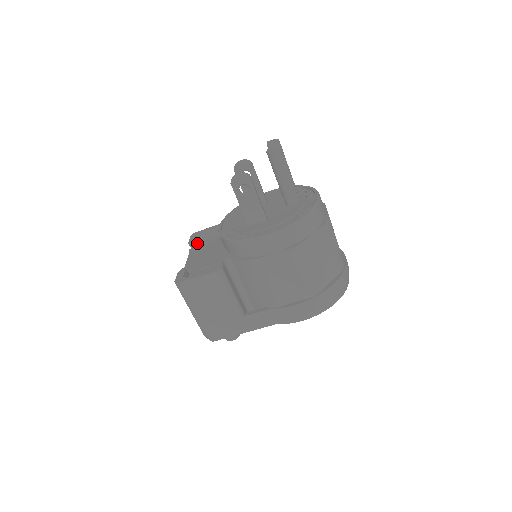
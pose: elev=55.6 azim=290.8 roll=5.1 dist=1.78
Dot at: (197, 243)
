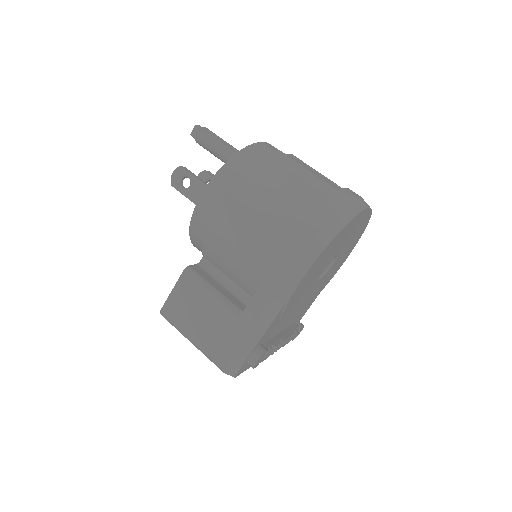
Dot at: occluded
